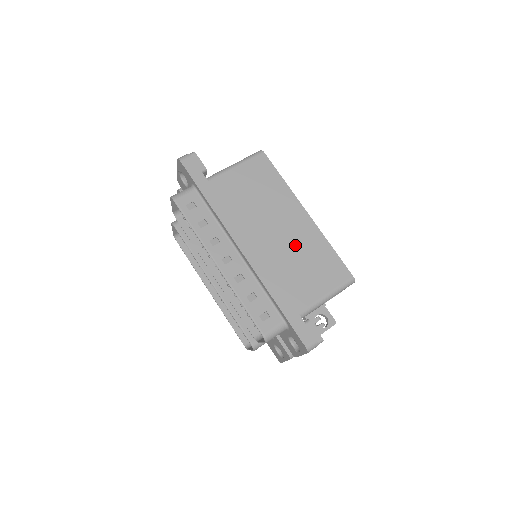
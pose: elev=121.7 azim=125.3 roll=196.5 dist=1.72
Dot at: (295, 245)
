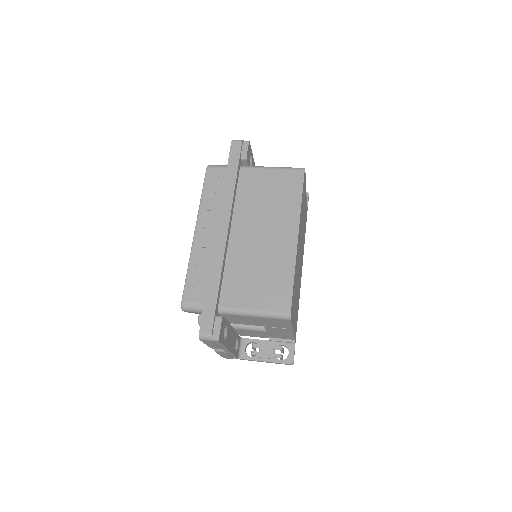
Dot at: (265, 255)
